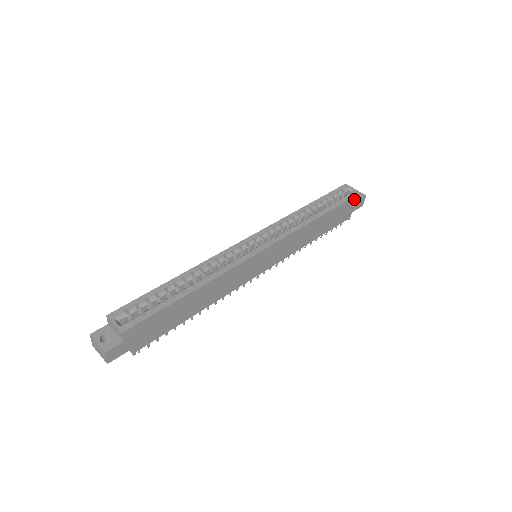
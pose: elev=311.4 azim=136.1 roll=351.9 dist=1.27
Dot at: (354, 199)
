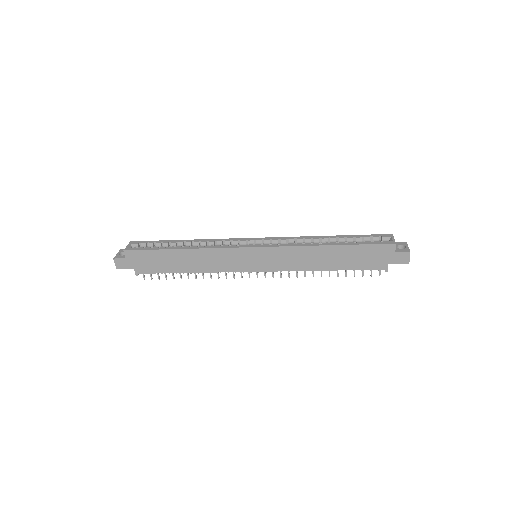
Dot at: (386, 248)
